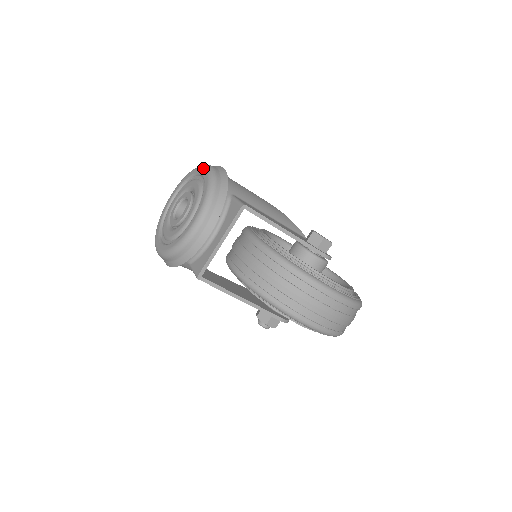
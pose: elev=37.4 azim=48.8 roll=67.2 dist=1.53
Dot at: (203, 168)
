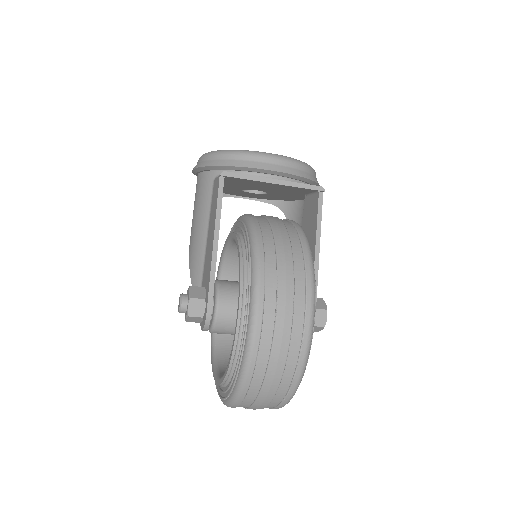
Dot at: occluded
